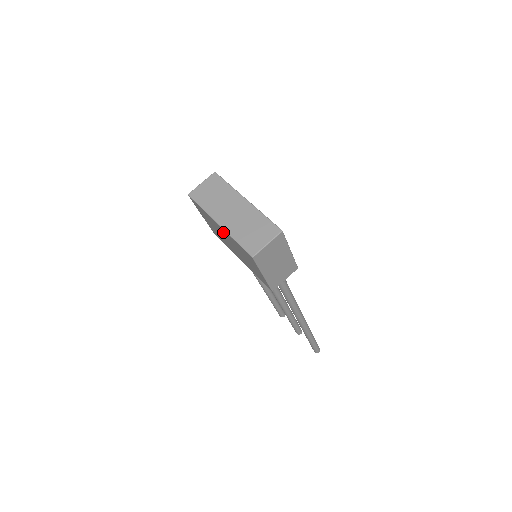
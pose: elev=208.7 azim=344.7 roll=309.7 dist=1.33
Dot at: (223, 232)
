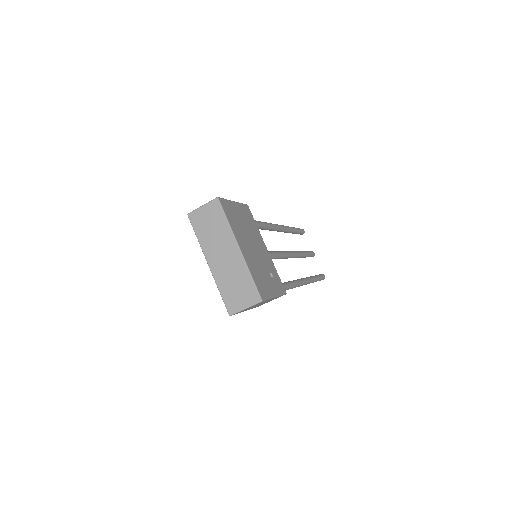
Dot at: occluded
